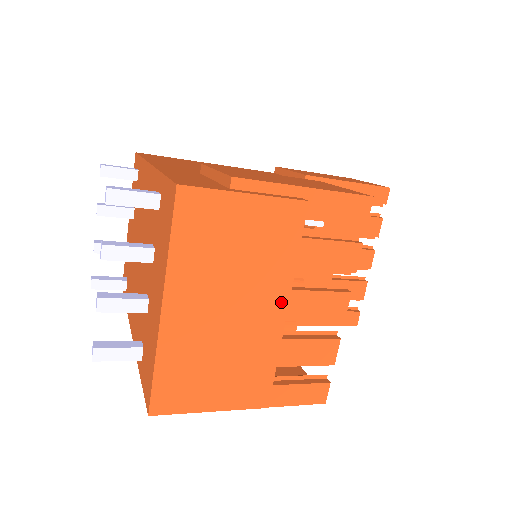
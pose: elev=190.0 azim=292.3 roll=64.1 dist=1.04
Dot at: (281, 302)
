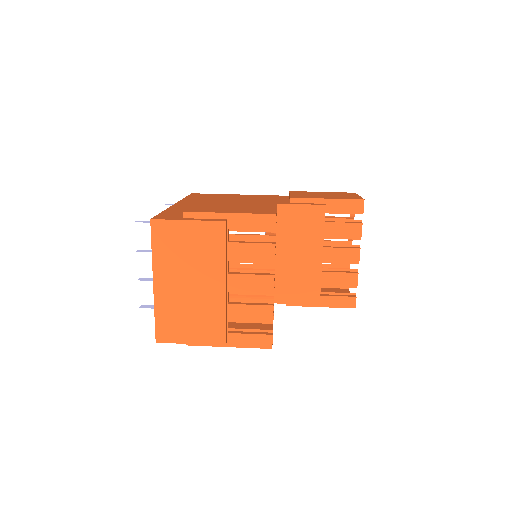
Dot at: (221, 280)
